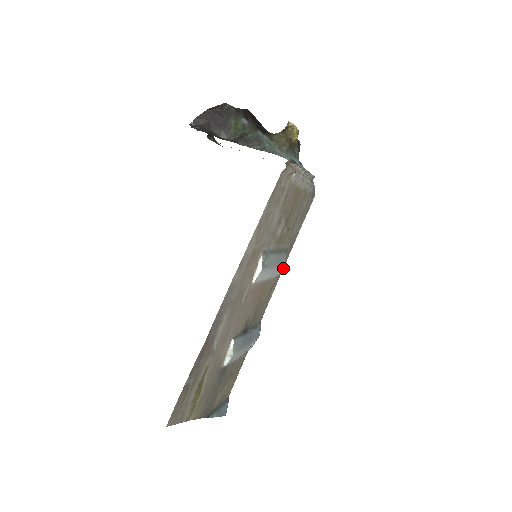
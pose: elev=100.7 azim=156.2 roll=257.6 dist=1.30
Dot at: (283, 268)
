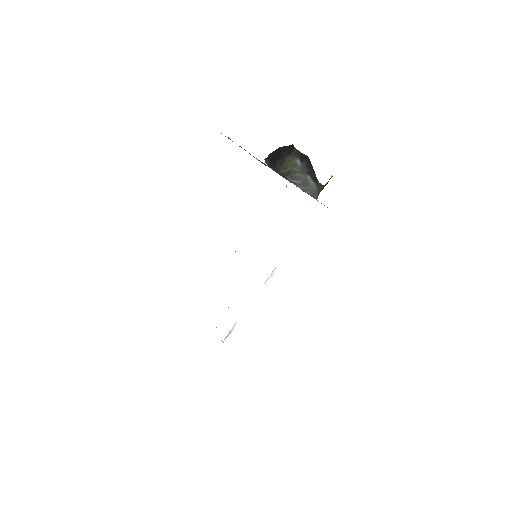
Dot at: occluded
